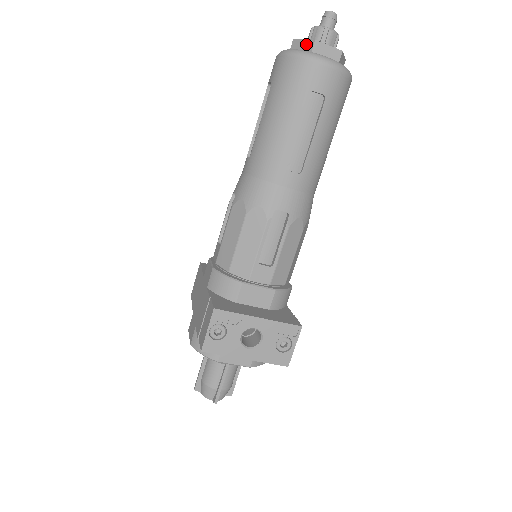
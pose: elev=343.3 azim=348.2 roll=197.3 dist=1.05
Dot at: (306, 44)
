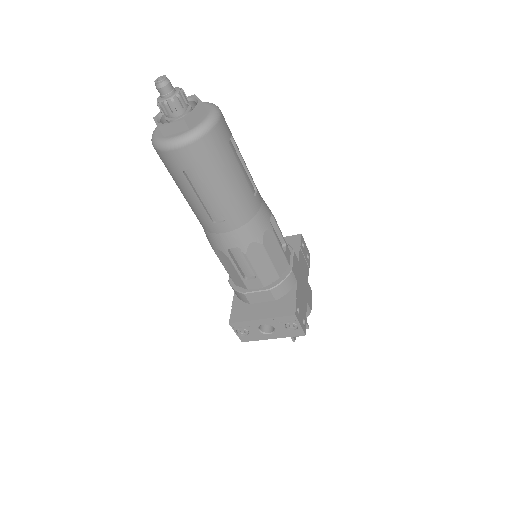
Dot at: occluded
